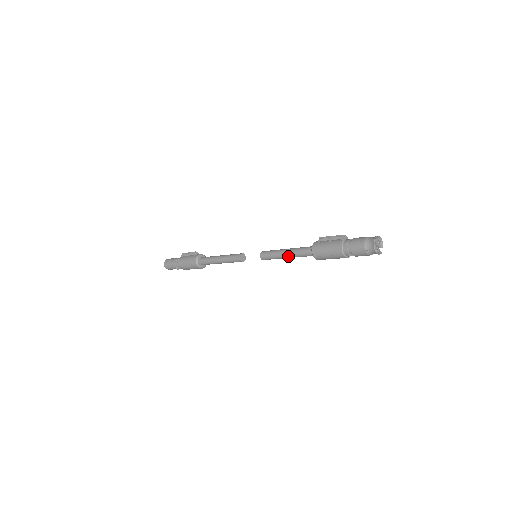
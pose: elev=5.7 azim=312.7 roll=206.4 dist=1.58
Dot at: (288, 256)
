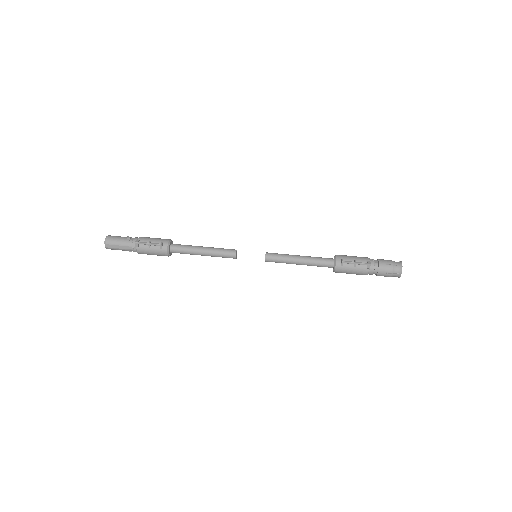
Dot at: occluded
